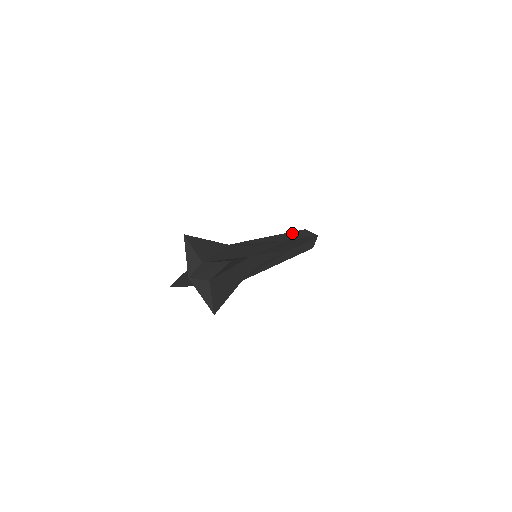
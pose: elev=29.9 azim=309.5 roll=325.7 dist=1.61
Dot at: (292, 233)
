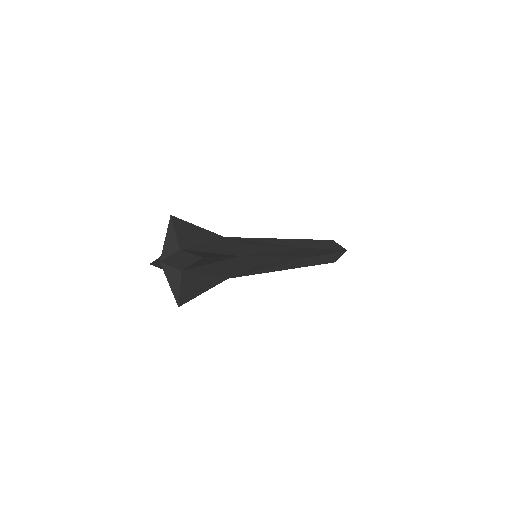
Dot at: (313, 241)
